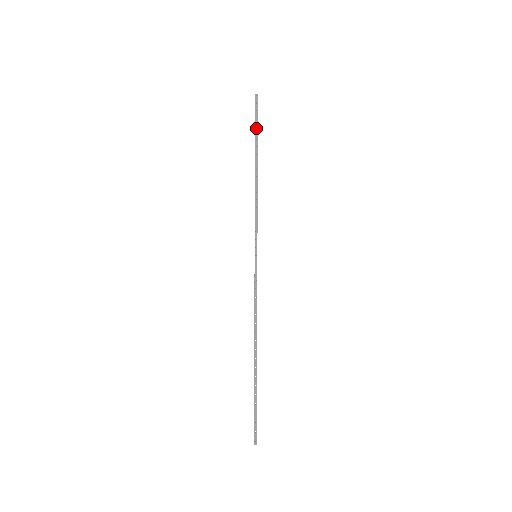
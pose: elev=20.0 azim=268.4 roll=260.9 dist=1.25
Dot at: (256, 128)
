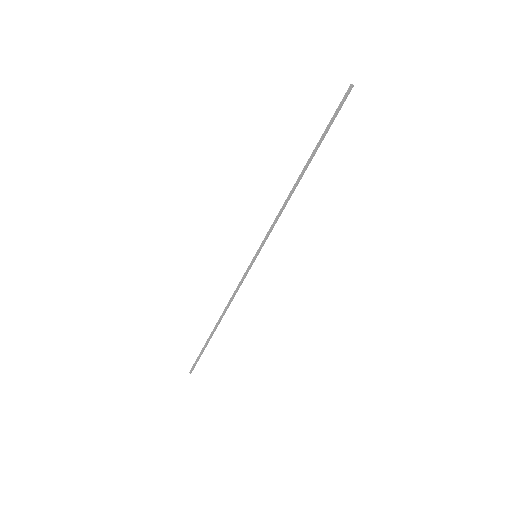
Dot at: (328, 130)
